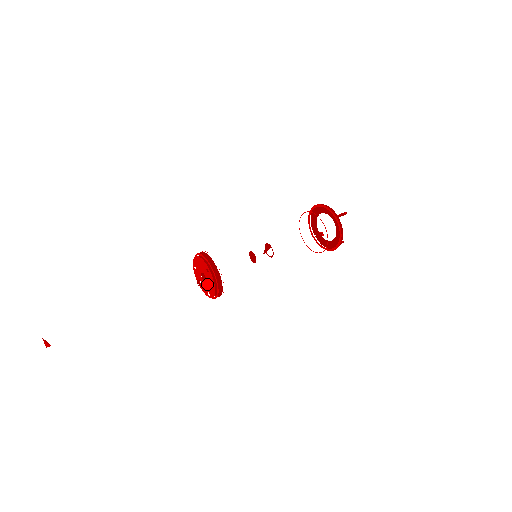
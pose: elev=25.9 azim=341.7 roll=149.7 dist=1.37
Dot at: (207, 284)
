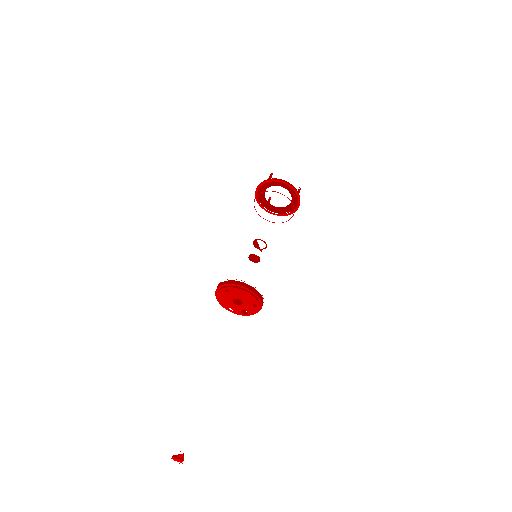
Dot at: (244, 301)
